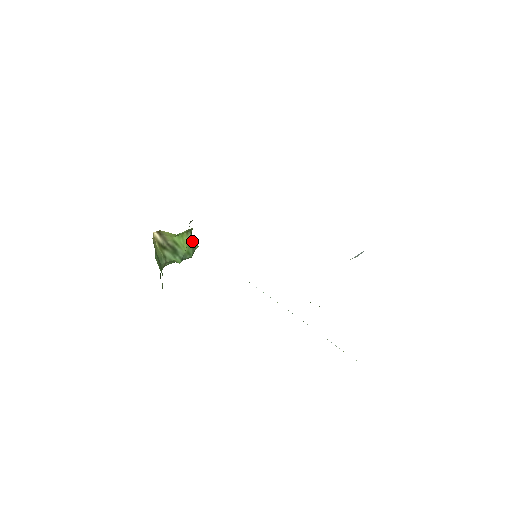
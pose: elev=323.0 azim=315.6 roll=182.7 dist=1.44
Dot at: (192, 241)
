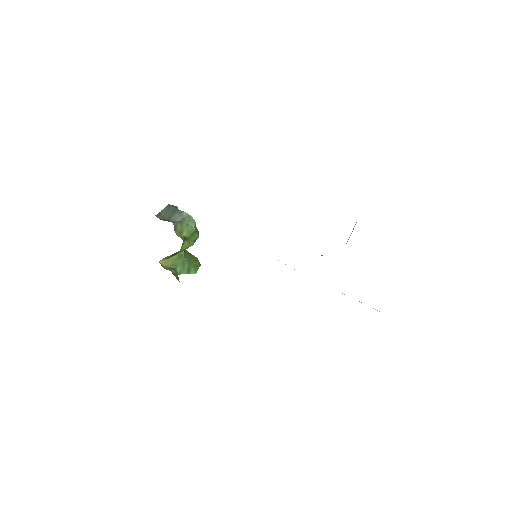
Dot at: (189, 234)
